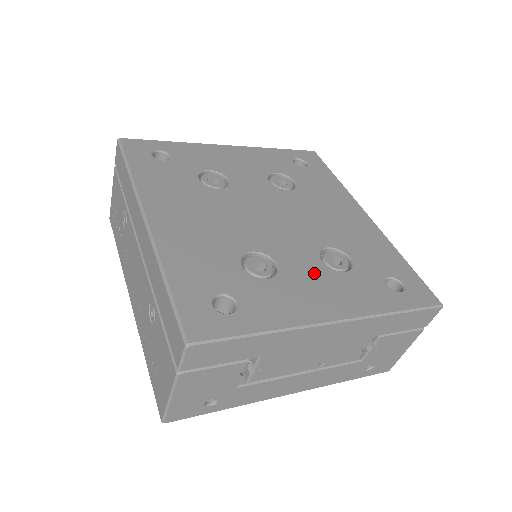
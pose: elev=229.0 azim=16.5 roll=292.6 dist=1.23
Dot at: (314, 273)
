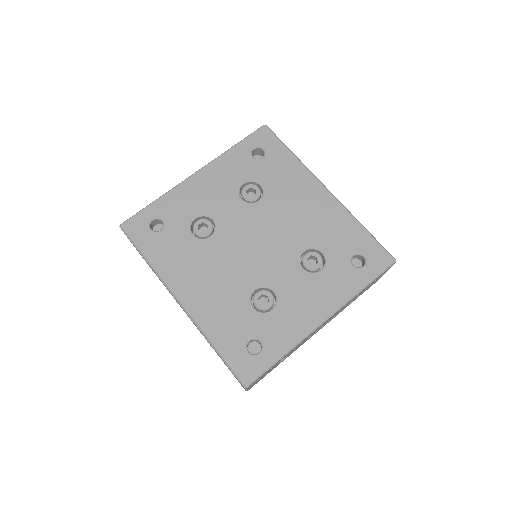
Dot at: (301, 285)
